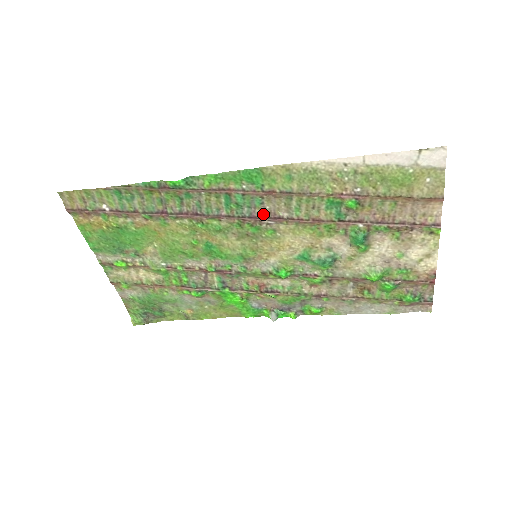
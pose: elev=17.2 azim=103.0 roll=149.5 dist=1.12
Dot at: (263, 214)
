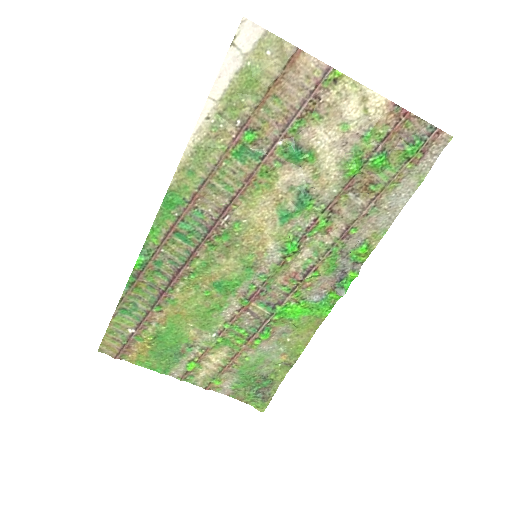
Dot at: (214, 219)
